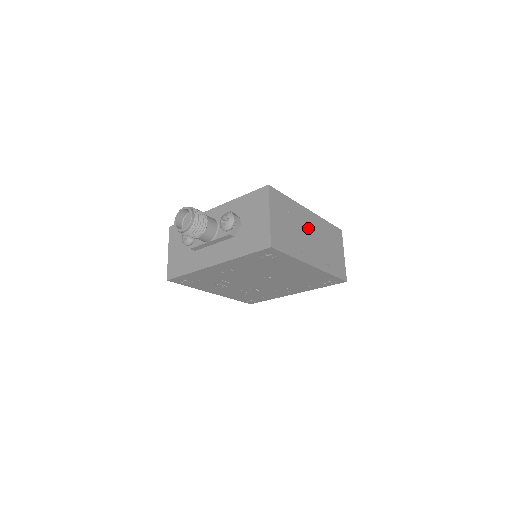
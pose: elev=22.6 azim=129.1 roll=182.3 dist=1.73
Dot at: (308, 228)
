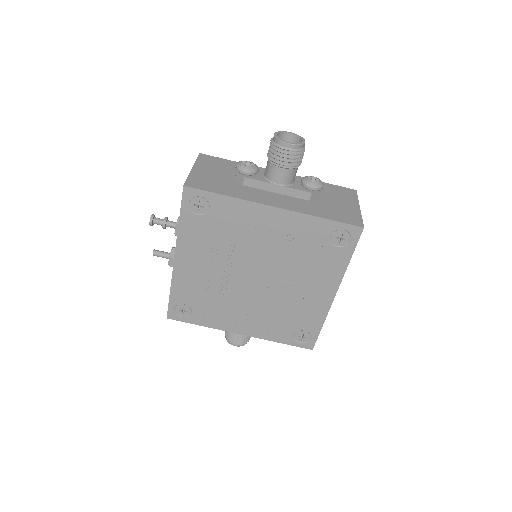
Dot at: occluded
